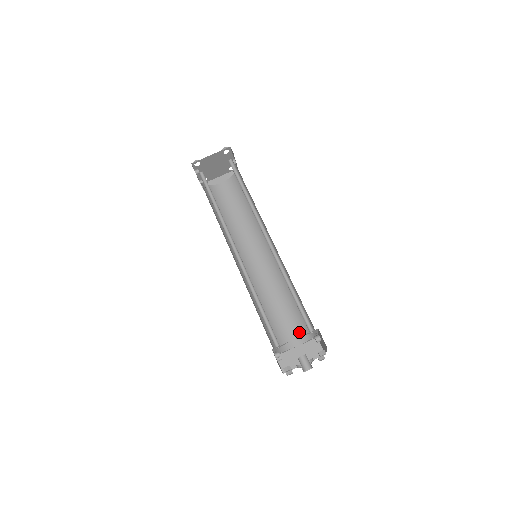
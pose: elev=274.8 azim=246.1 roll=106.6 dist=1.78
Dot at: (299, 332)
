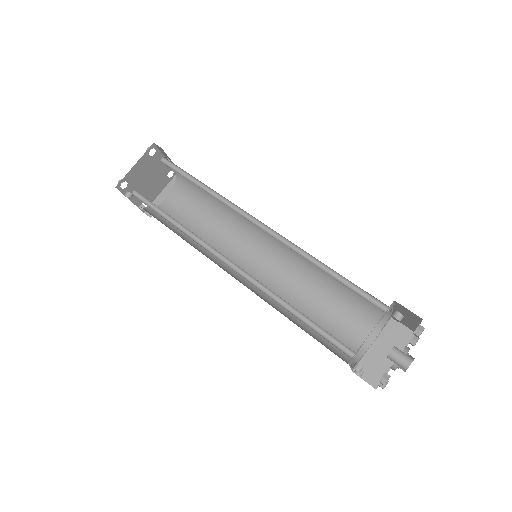
Dot at: (364, 323)
